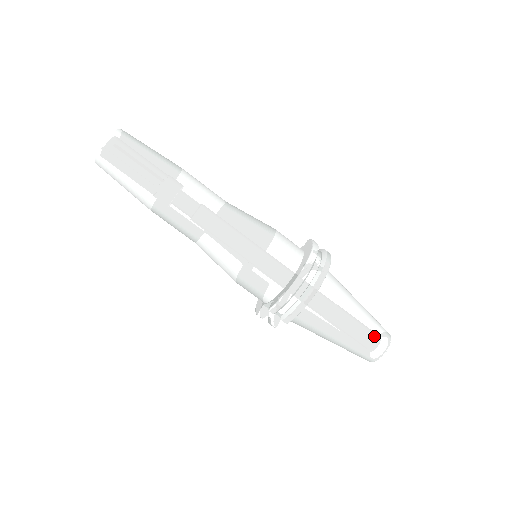
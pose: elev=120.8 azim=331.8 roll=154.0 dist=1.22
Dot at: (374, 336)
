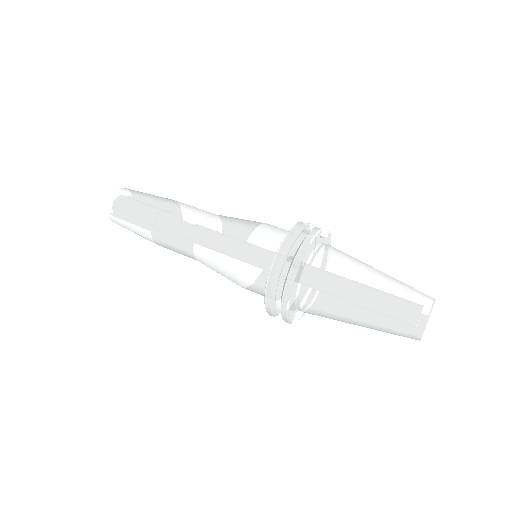
Dot at: (397, 318)
